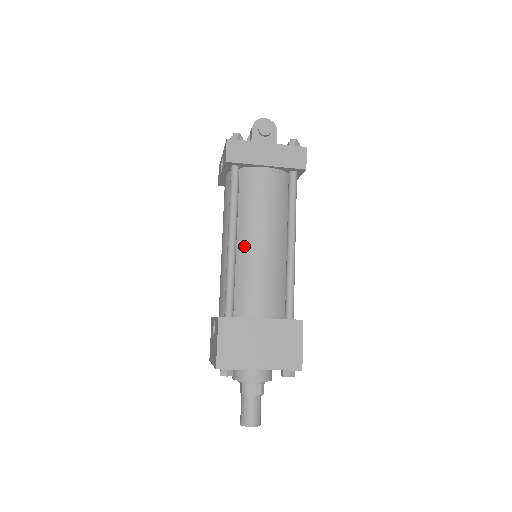
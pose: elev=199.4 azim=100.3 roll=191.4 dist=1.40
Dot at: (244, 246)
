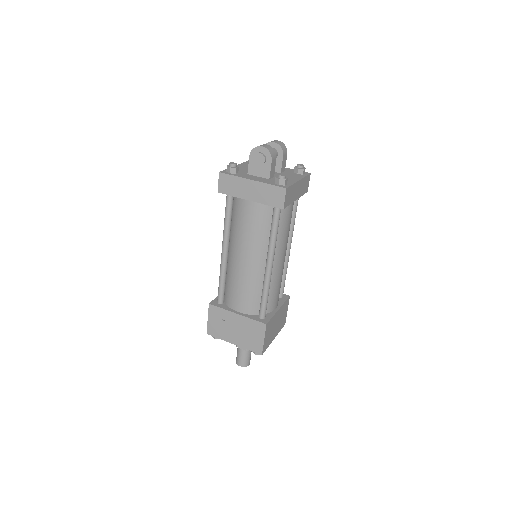
Dot at: (232, 258)
